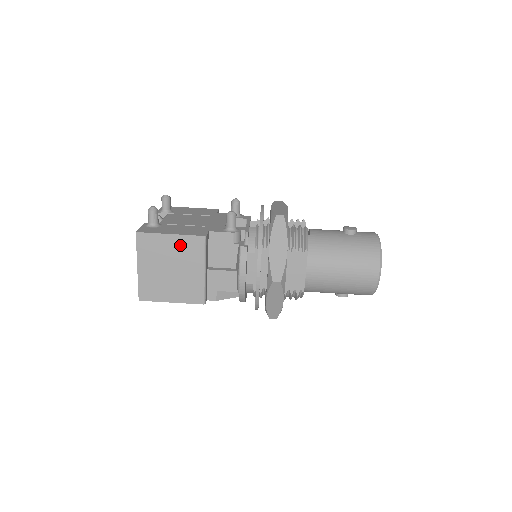
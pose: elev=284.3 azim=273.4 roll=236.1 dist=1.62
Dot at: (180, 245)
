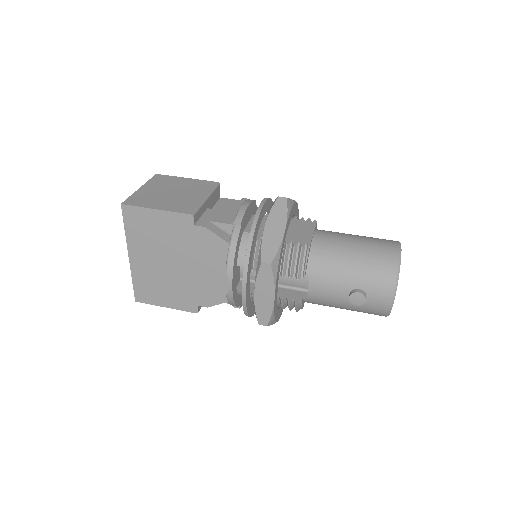
Dot at: (192, 183)
